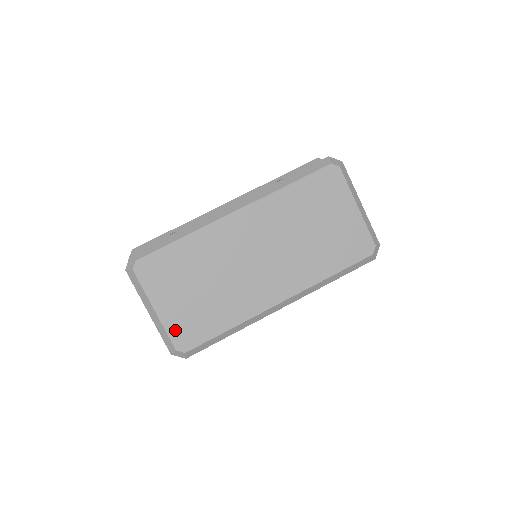
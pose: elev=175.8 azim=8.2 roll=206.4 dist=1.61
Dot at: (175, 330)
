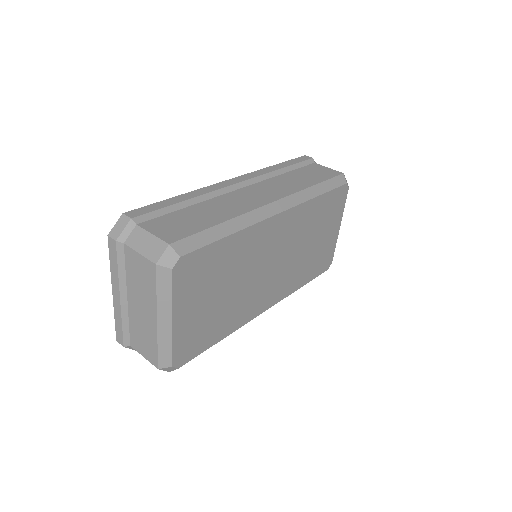
Dot at: (181, 343)
